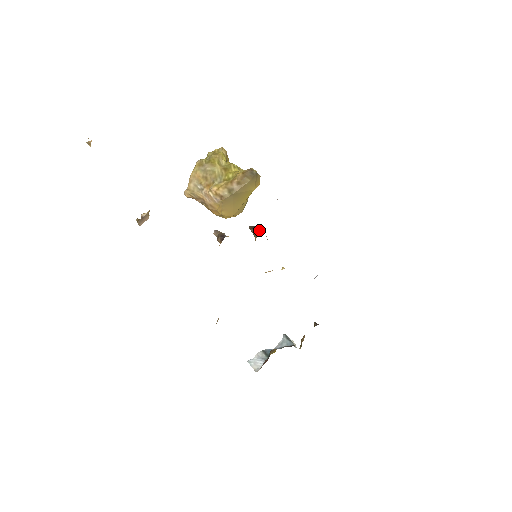
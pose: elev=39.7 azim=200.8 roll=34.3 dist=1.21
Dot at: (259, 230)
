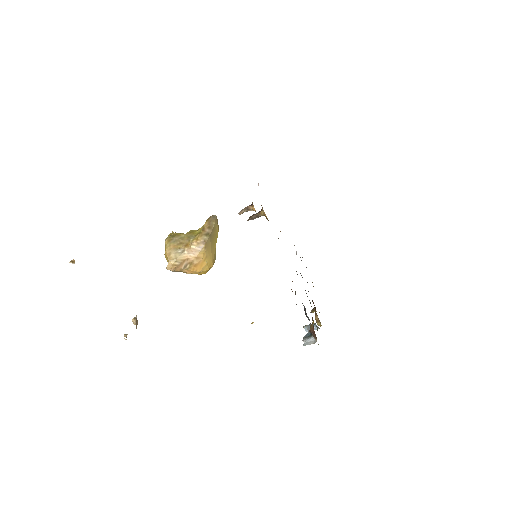
Dot at: (257, 214)
